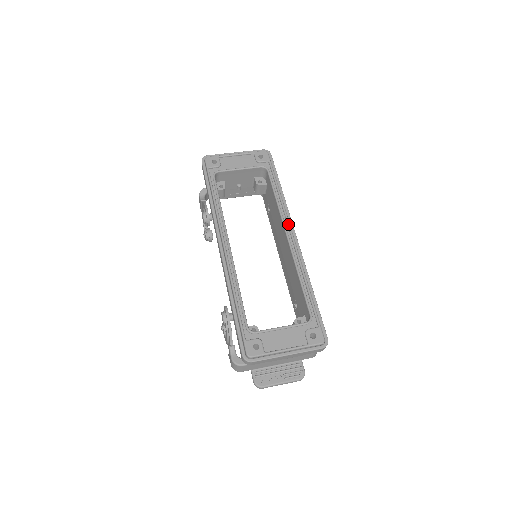
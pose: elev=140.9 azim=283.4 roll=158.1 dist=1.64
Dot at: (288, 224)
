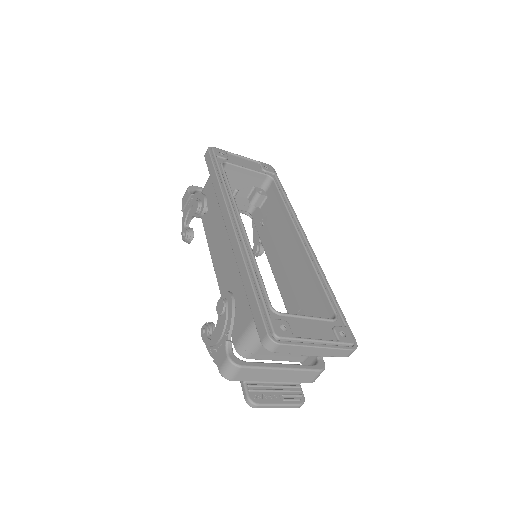
Dot at: (300, 227)
